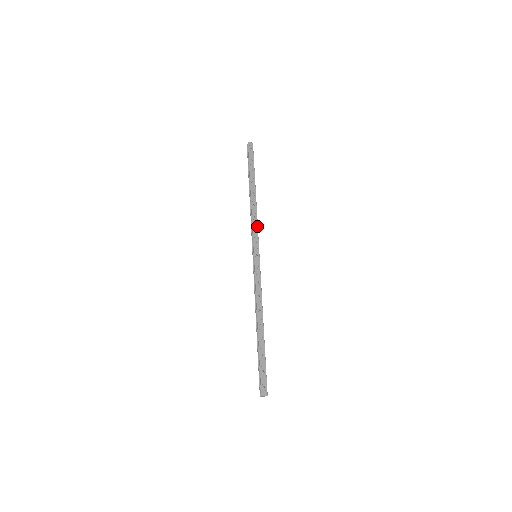
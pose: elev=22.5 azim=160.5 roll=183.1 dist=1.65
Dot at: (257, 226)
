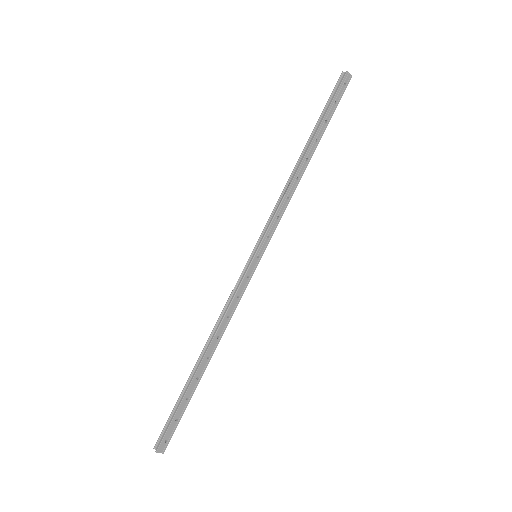
Dot at: (283, 213)
